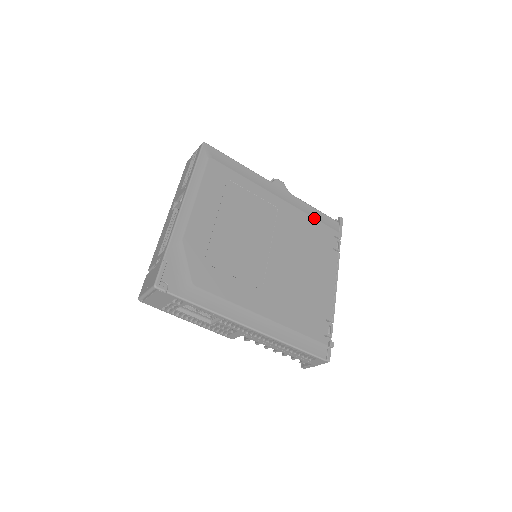
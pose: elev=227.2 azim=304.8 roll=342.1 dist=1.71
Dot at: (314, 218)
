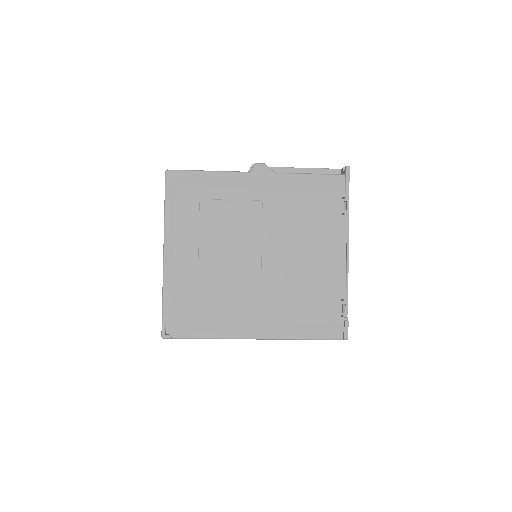
Dot at: (309, 188)
